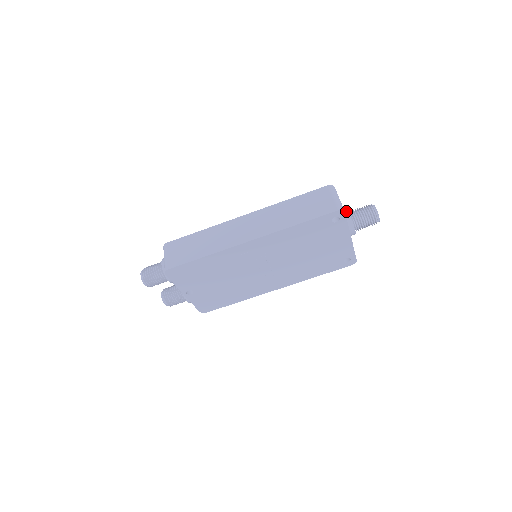
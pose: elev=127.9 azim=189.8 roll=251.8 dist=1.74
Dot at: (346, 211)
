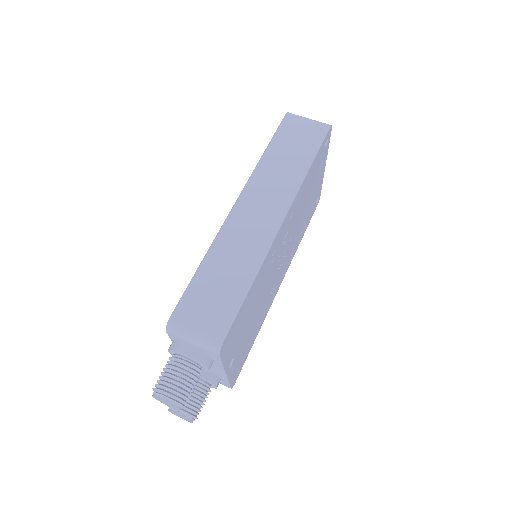
Dot at: occluded
